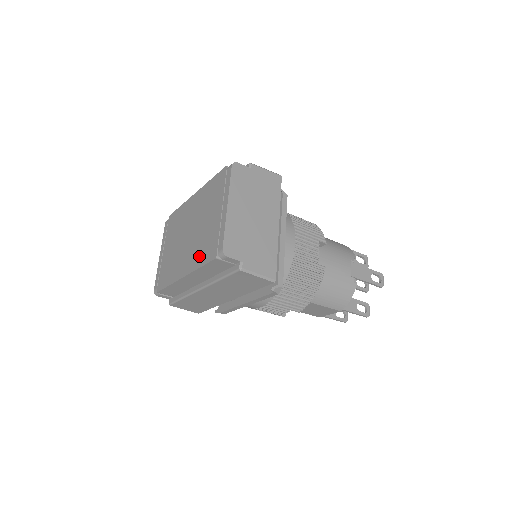
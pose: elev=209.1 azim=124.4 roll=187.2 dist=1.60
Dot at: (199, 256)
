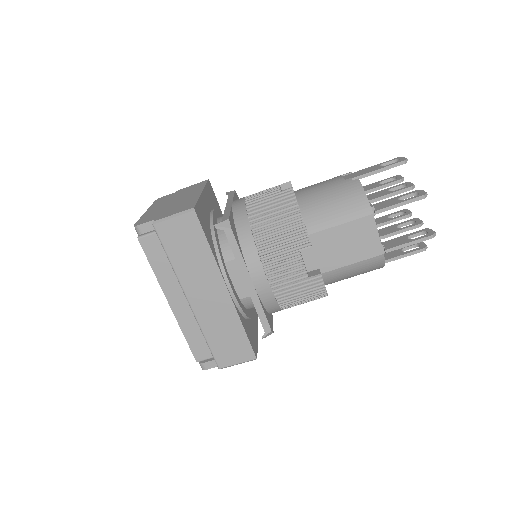
Dot at: occluded
